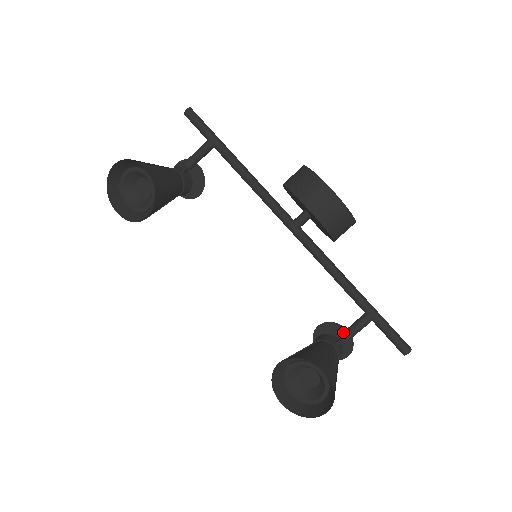
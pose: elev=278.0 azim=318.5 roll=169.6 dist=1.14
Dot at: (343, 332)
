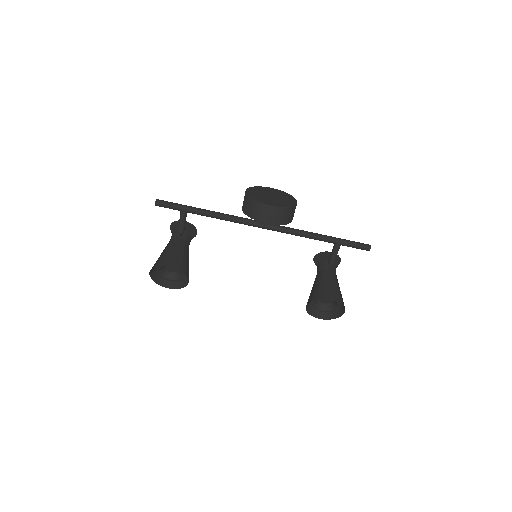
Dot at: (329, 260)
